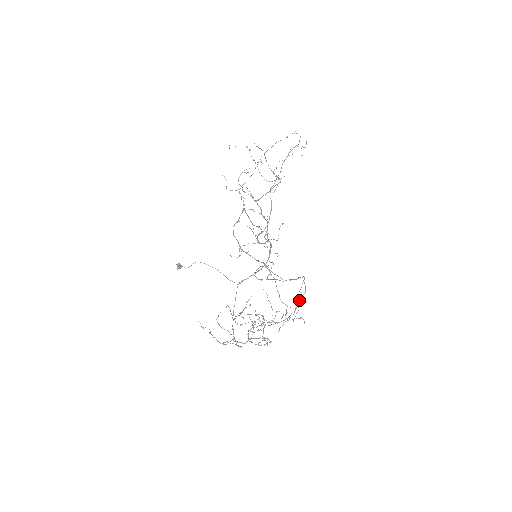
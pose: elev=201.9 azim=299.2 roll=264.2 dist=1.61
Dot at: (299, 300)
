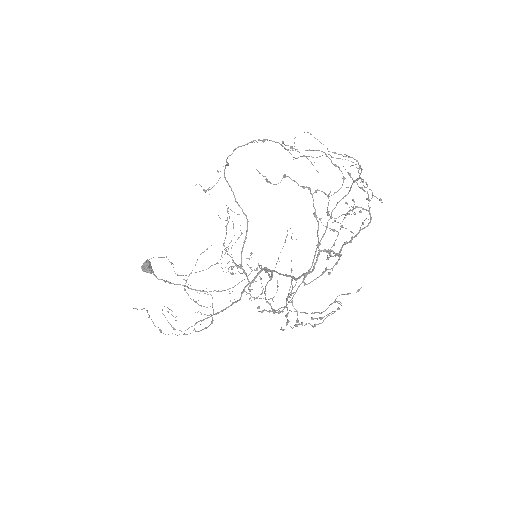
Dot at: occluded
